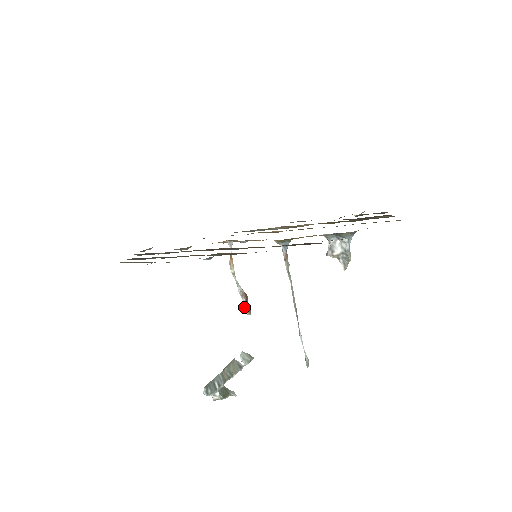
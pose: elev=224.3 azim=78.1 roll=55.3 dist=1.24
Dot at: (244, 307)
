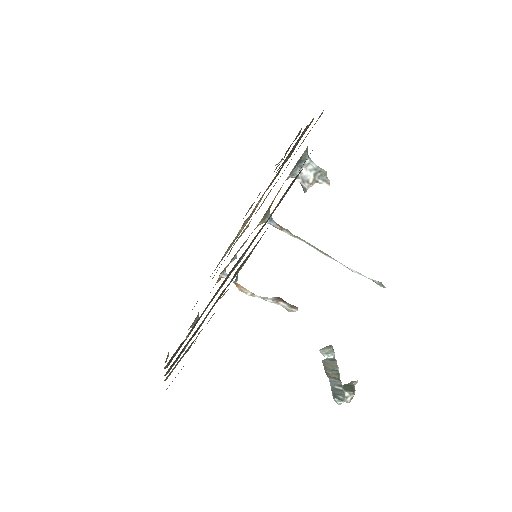
Dot at: (288, 309)
